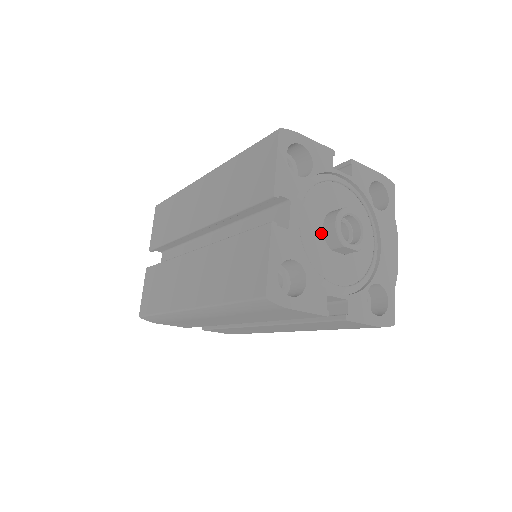
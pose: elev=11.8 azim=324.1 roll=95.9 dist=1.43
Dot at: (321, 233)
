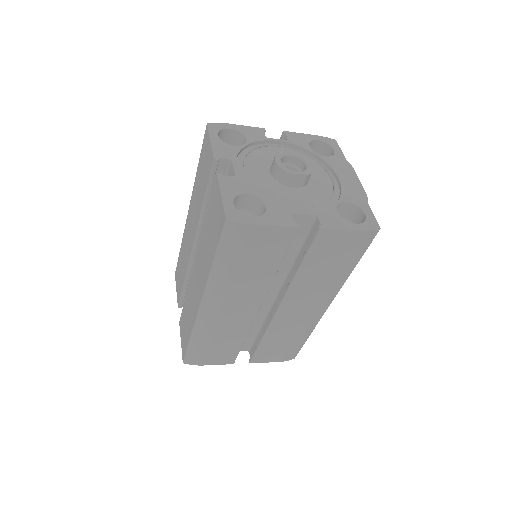
Dot at: (270, 176)
